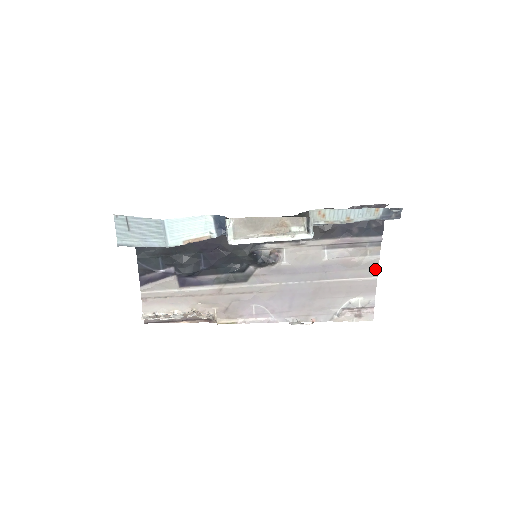
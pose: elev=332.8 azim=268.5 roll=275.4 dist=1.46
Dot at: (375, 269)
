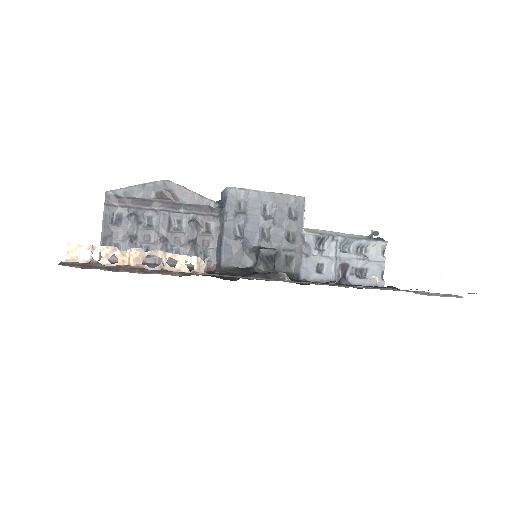
Dot at: occluded
